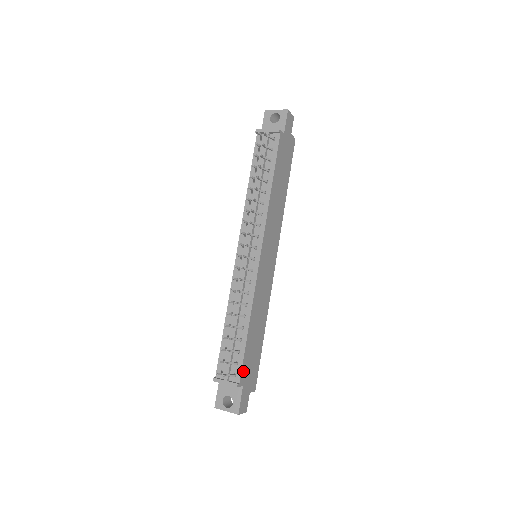
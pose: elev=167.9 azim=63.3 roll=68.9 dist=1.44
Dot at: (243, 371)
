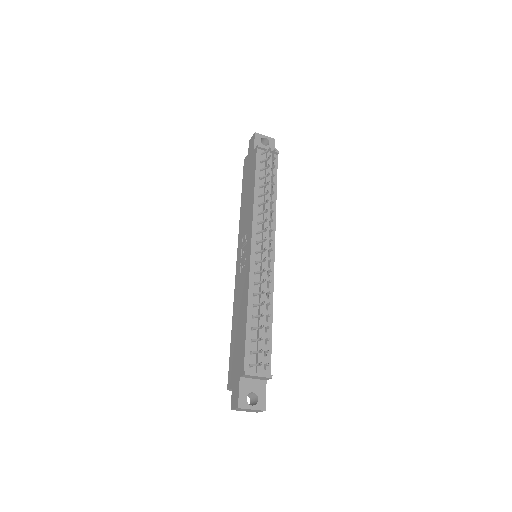
Dot at: (269, 364)
